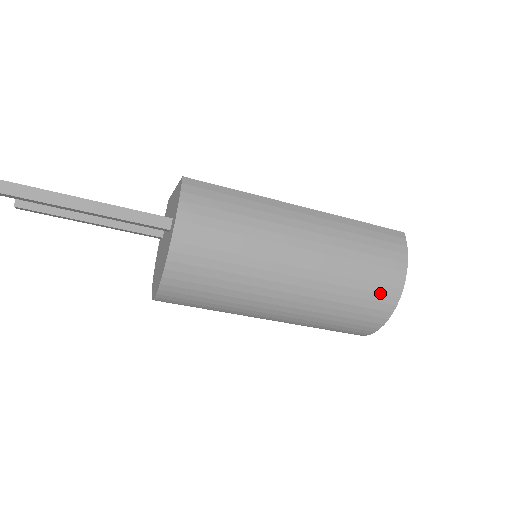
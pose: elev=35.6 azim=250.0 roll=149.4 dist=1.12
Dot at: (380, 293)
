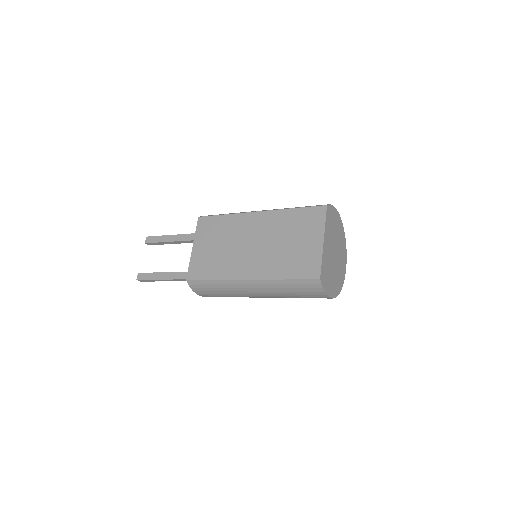
Dot at: occluded
